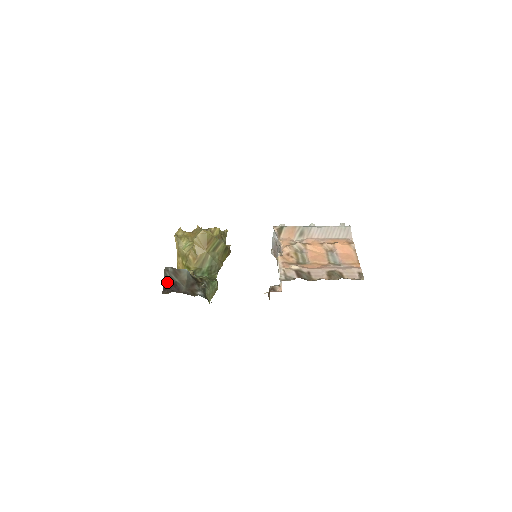
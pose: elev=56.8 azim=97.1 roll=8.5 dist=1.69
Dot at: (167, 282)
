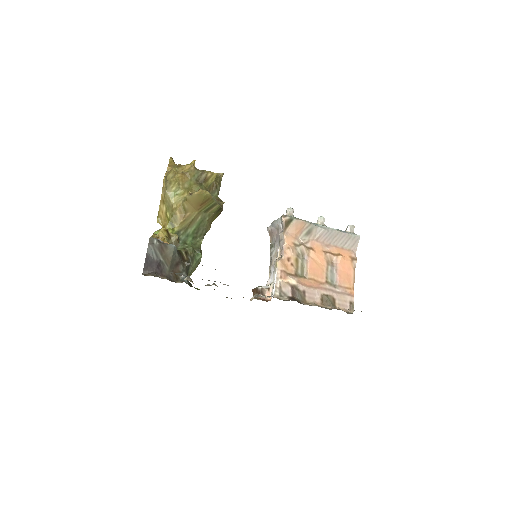
Dot at: (150, 258)
